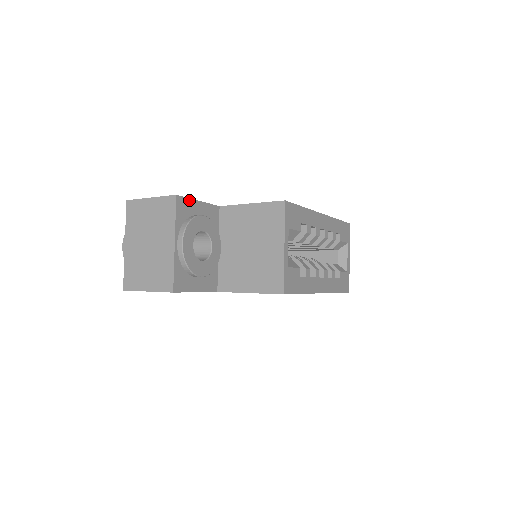
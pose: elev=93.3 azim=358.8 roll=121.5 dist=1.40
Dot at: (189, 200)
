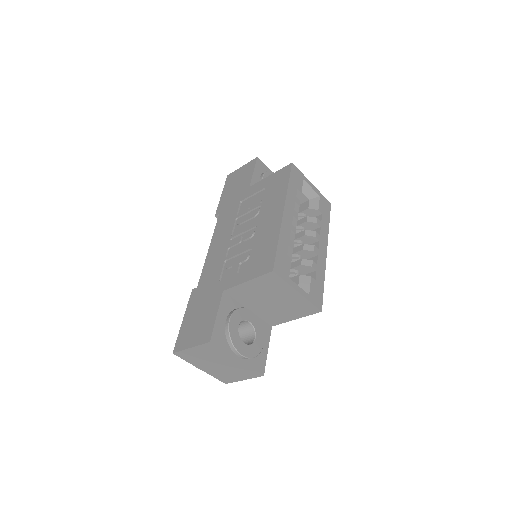
Dot at: (215, 328)
